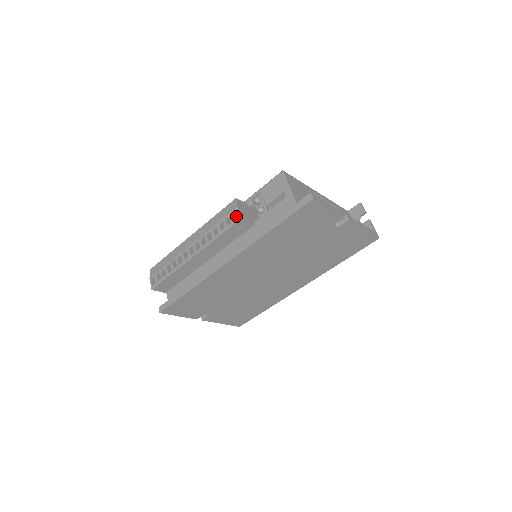
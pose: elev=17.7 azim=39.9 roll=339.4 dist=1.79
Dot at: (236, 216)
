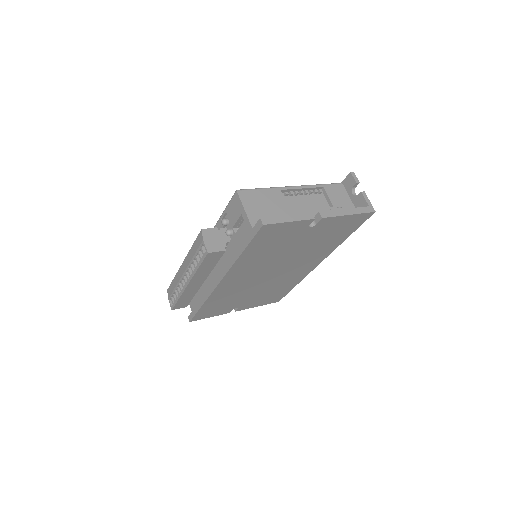
Dot at: occluded
